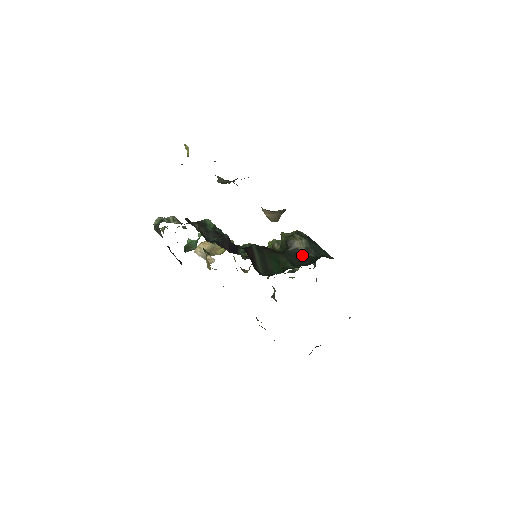
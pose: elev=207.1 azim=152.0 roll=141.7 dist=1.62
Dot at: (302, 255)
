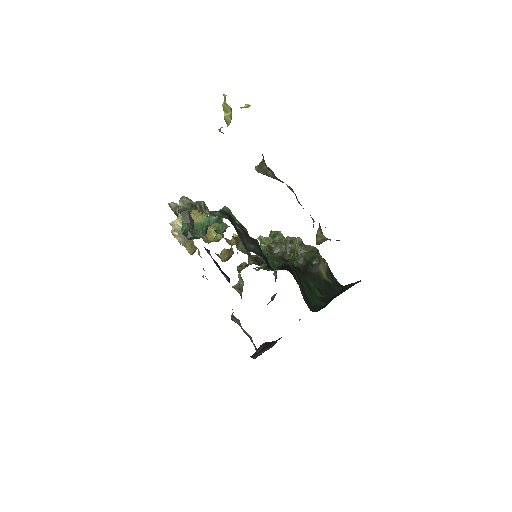
Dot at: (324, 281)
